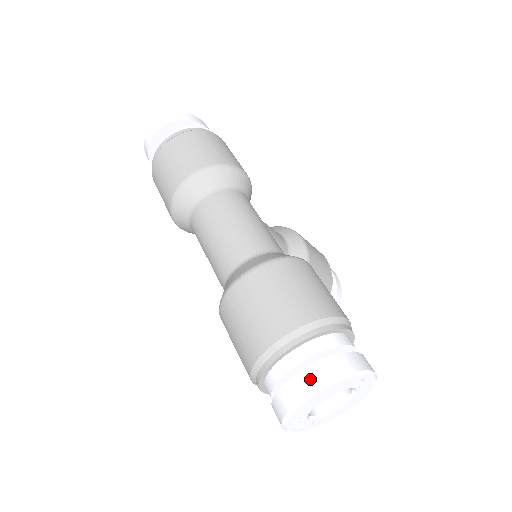
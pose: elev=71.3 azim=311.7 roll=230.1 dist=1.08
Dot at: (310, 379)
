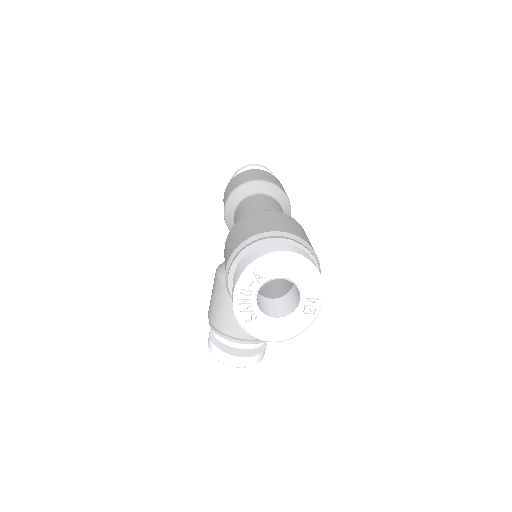
Dot at: (299, 250)
